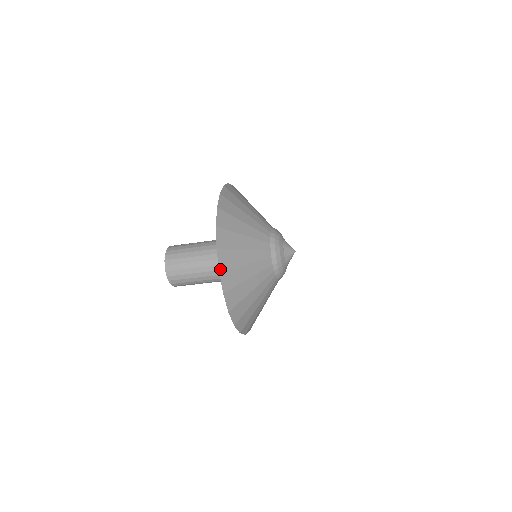
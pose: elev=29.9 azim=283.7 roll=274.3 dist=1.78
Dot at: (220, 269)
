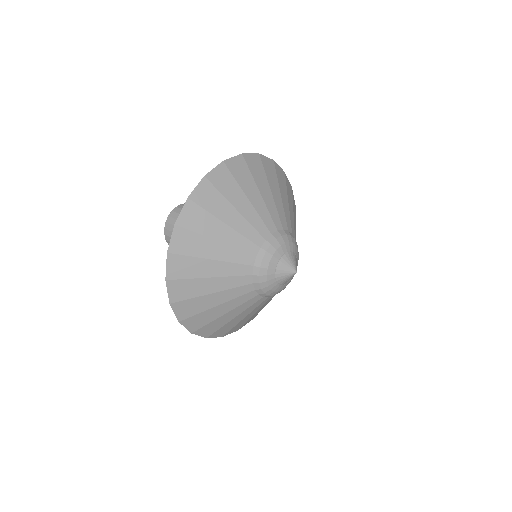
Dot at: (179, 319)
